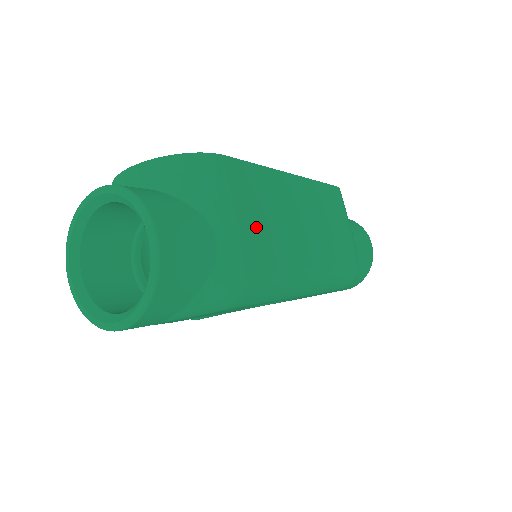
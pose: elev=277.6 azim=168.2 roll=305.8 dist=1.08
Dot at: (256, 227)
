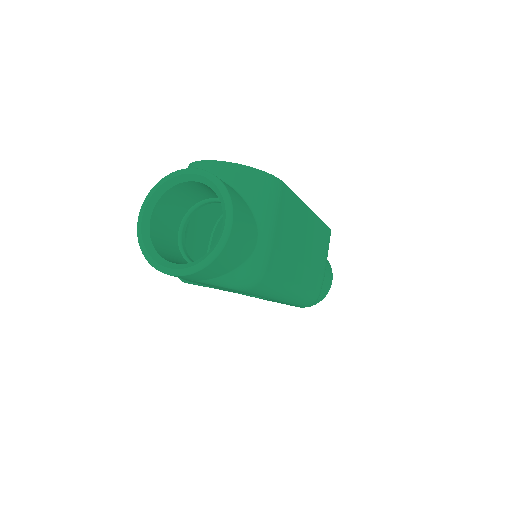
Dot at: (281, 241)
